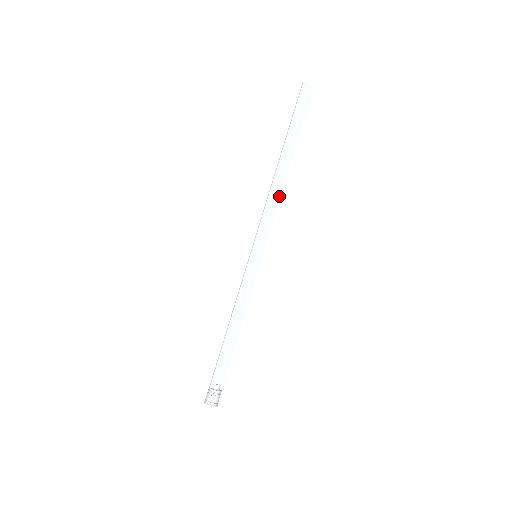
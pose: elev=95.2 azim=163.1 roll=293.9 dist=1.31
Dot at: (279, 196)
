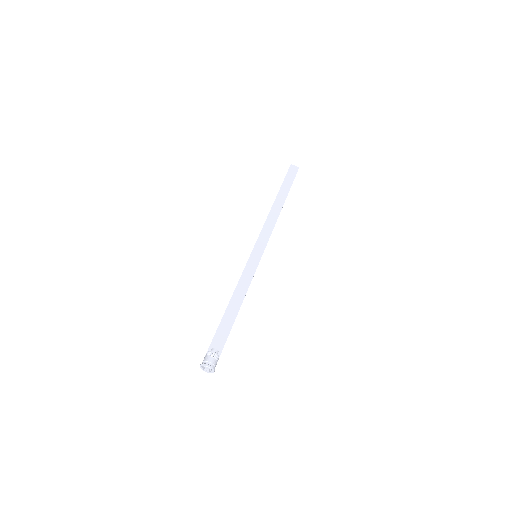
Dot at: (275, 221)
